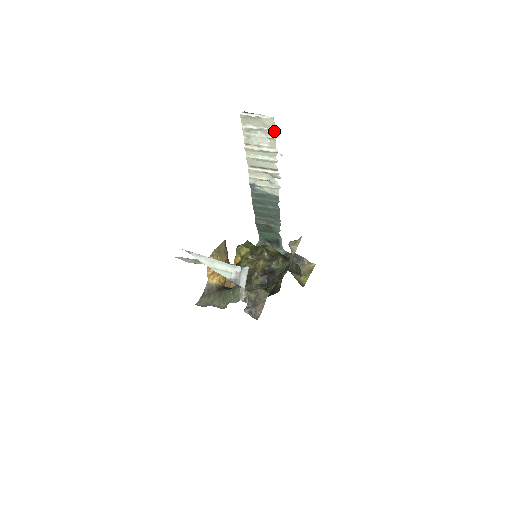
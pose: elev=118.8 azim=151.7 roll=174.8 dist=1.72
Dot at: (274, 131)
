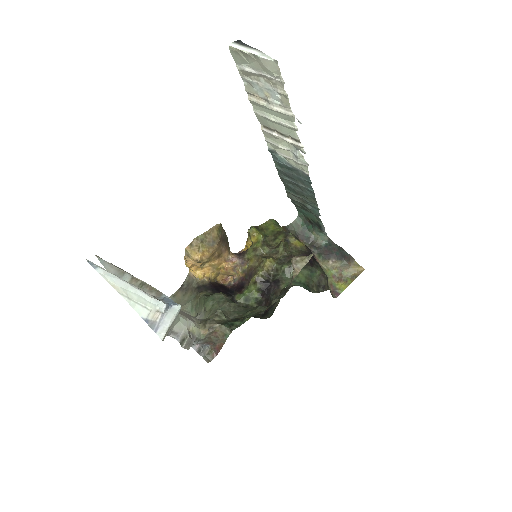
Dot at: (282, 83)
